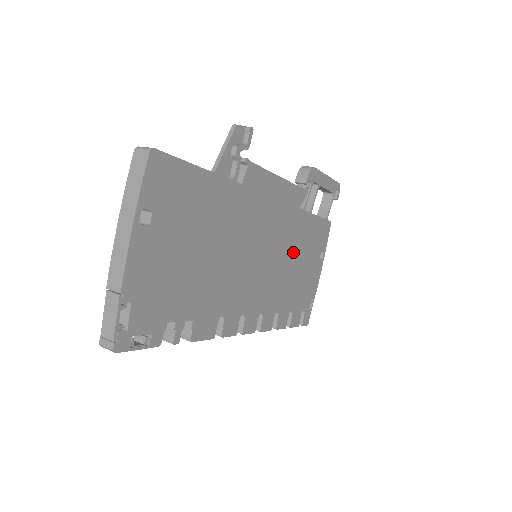
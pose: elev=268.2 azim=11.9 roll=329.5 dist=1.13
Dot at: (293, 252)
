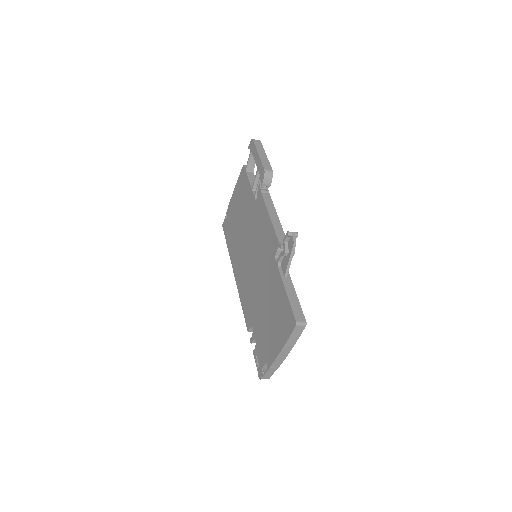
Dot at: occluded
